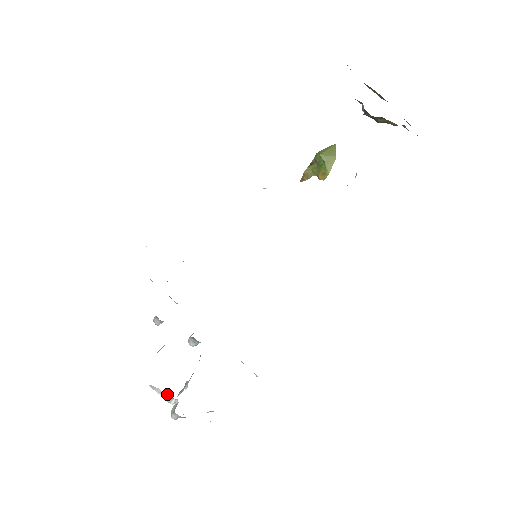
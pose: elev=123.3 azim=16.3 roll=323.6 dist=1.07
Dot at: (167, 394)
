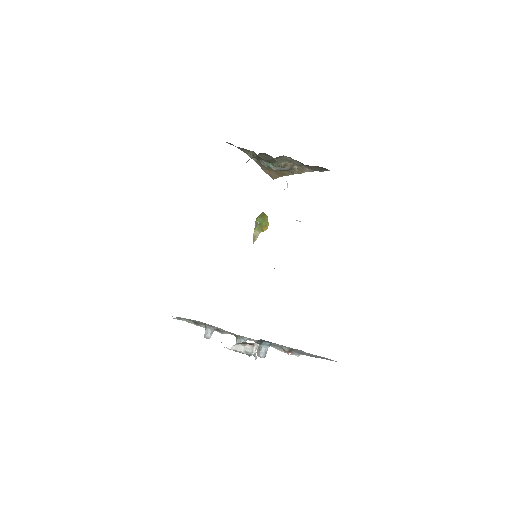
Dot at: (248, 345)
